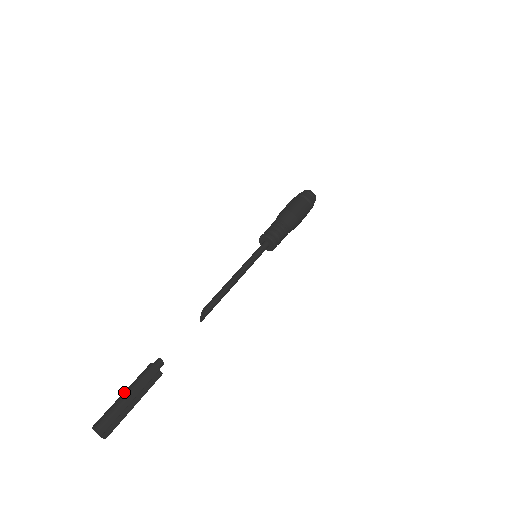
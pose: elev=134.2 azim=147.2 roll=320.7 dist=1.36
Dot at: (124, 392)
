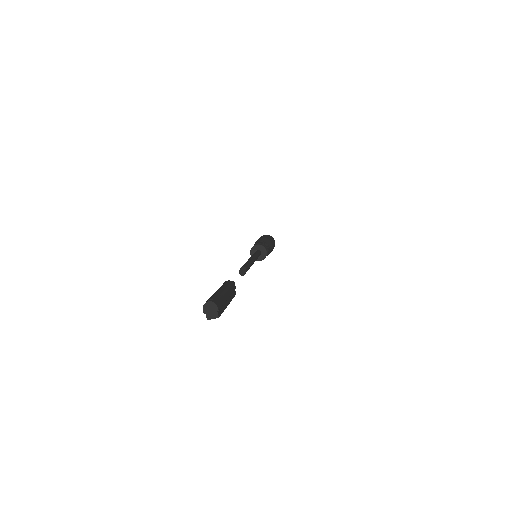
Dot at: (219, 289)
